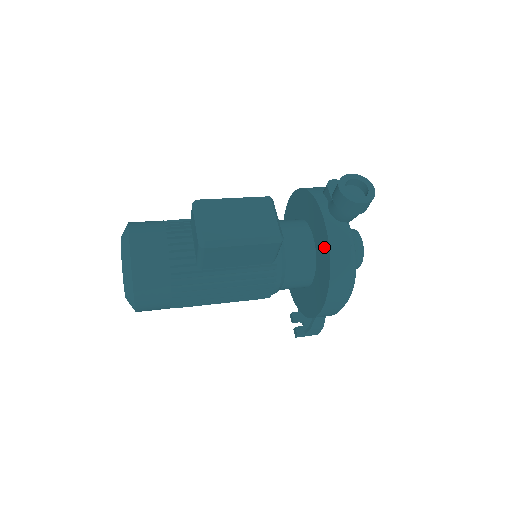
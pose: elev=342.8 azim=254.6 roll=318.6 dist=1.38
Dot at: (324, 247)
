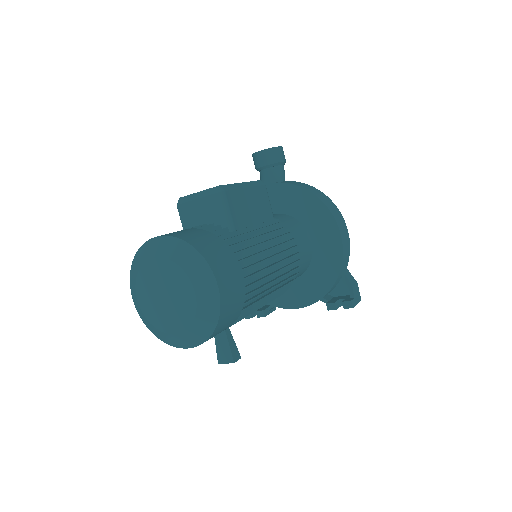
Dot at: (291, 194)
